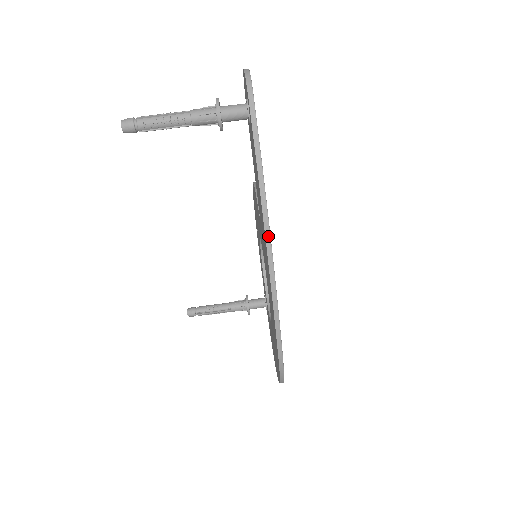
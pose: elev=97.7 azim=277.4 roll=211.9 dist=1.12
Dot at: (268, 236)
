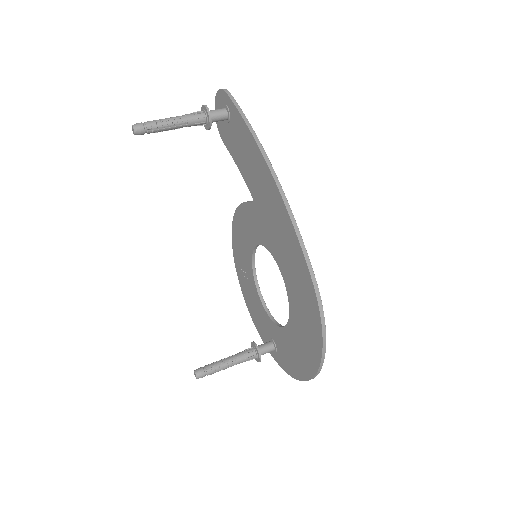
Dot at: (271, 167)
